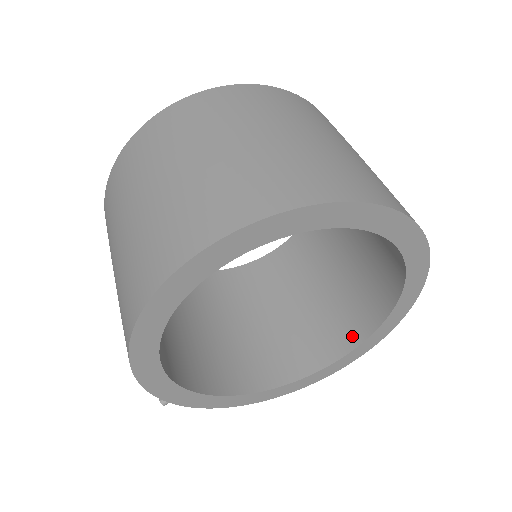
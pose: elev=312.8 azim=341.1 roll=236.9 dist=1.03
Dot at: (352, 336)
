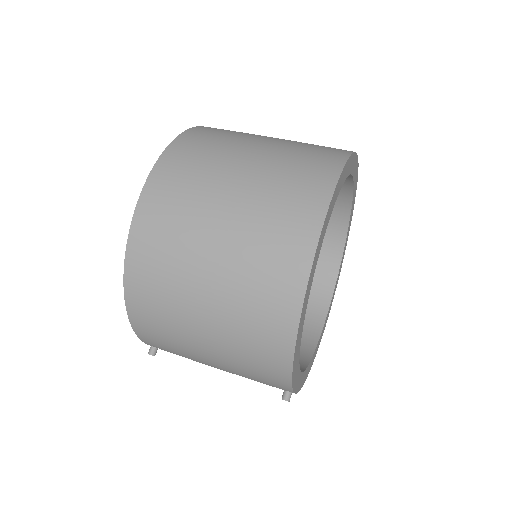
Dot at: (327, 278)
